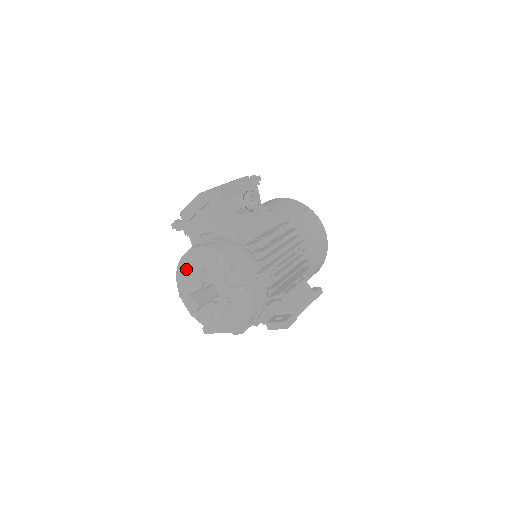
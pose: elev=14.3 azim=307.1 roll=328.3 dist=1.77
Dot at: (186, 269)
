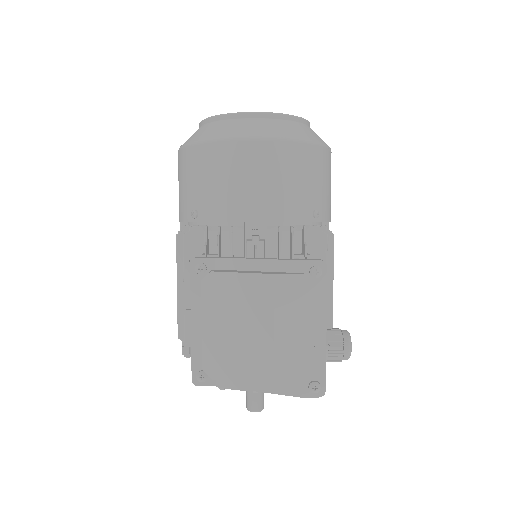
Dot at: occluded
